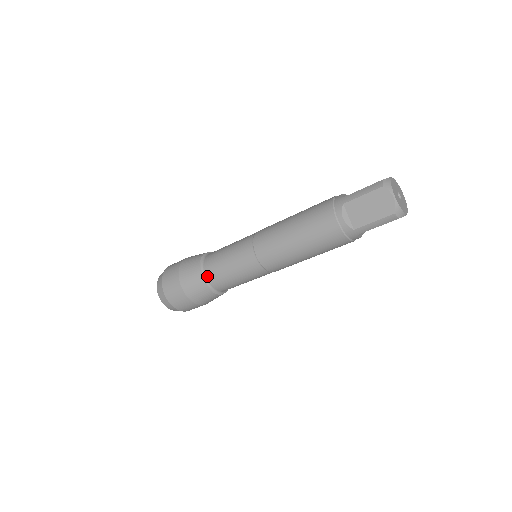
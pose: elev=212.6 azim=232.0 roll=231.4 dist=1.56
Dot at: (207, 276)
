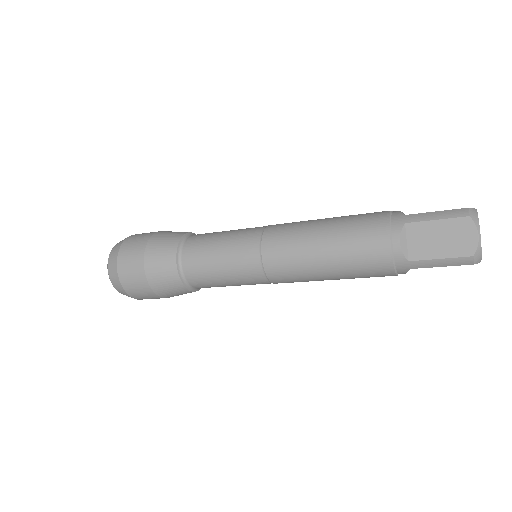
Dot at: (184, 263)
